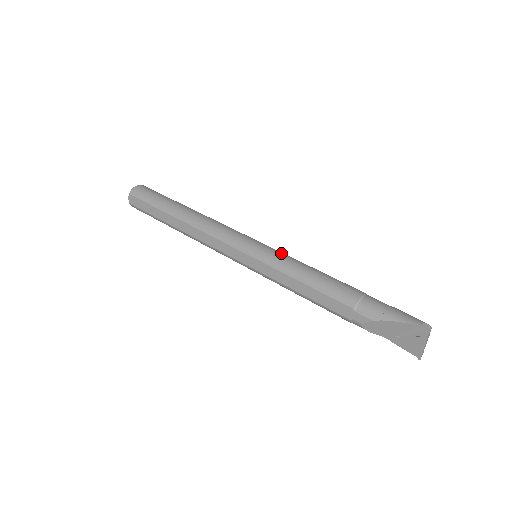
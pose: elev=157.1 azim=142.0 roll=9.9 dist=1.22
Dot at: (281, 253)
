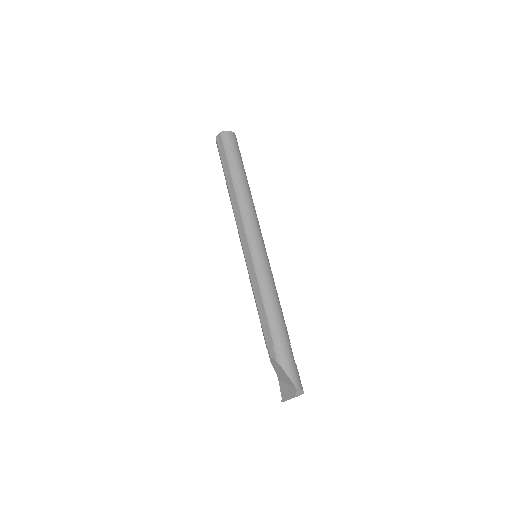
Dot at: (270, 271)
